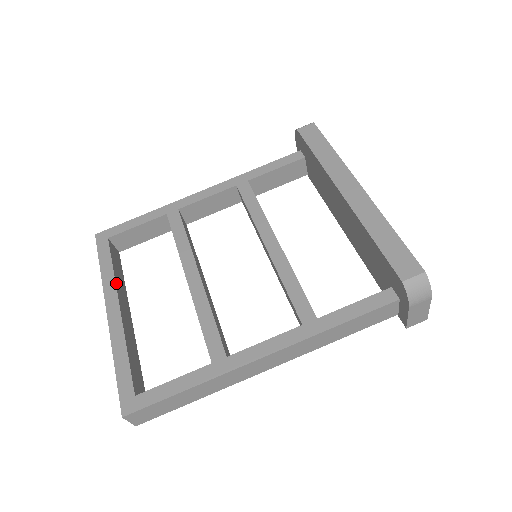
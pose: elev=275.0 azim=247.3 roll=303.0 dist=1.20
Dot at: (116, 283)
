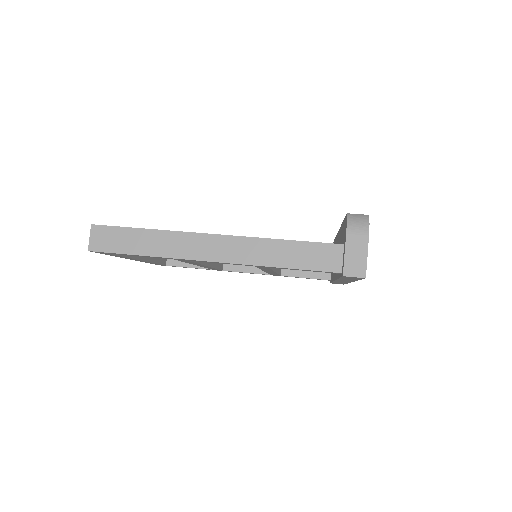
Dot at: occluded
